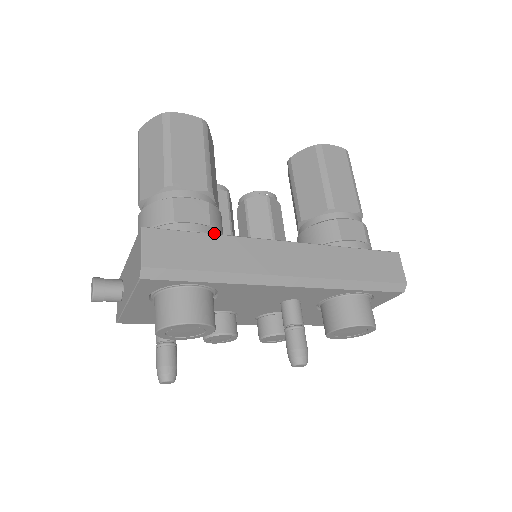
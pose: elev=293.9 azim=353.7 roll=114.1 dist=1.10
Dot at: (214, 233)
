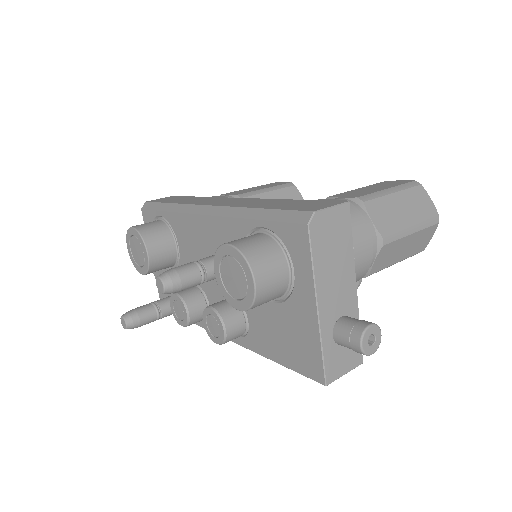
Dot at: occluded
